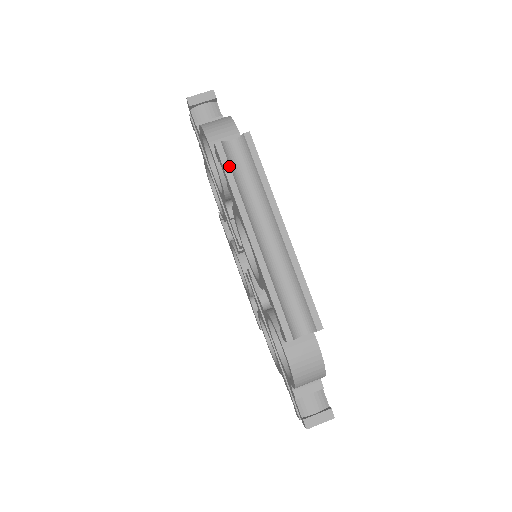
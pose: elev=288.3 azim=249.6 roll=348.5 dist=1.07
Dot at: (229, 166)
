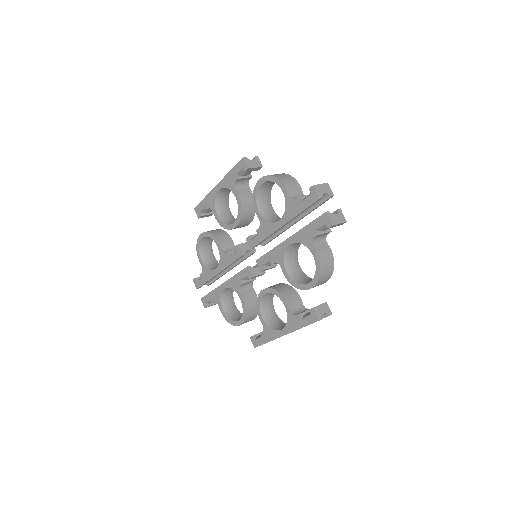
Dot at: occluded
